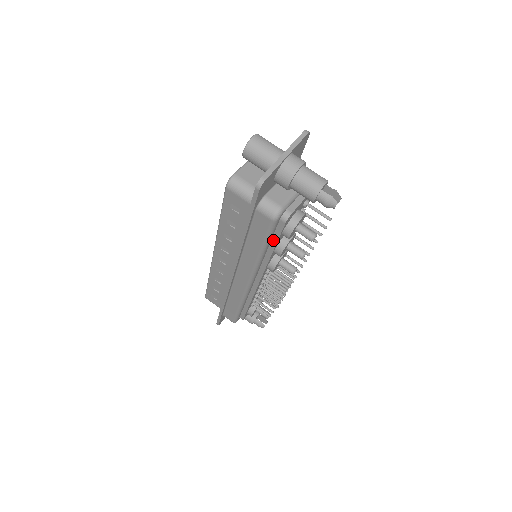
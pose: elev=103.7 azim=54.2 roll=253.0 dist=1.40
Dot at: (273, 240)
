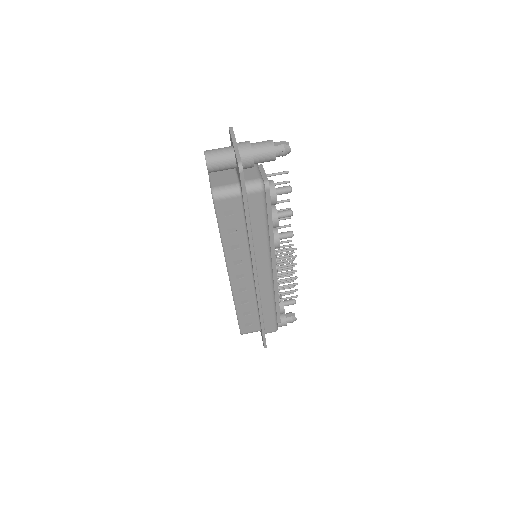
Dot at: (268, 214)
